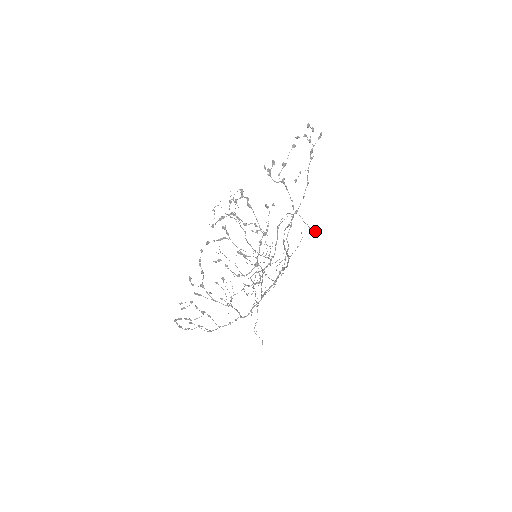
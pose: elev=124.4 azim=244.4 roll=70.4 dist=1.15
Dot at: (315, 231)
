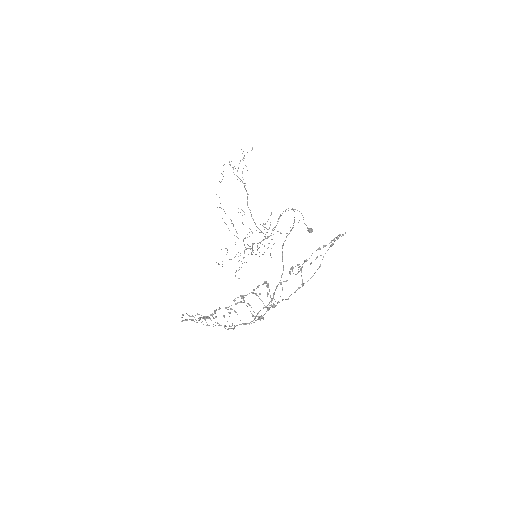
Dot at: (311, 231)
